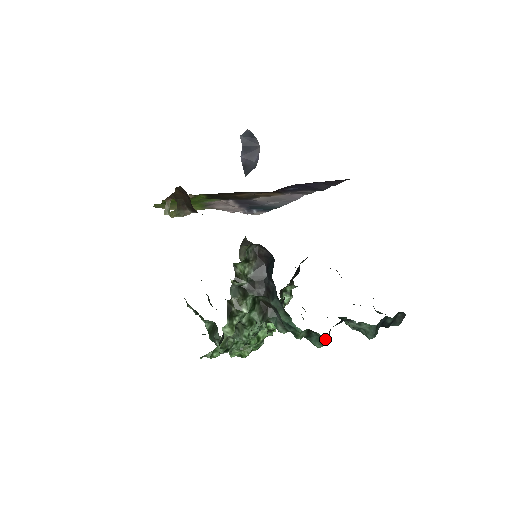
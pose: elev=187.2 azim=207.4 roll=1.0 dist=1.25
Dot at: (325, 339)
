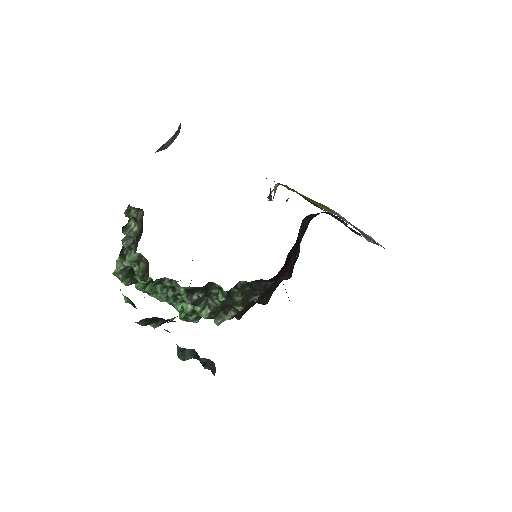
Dot at: occluded
